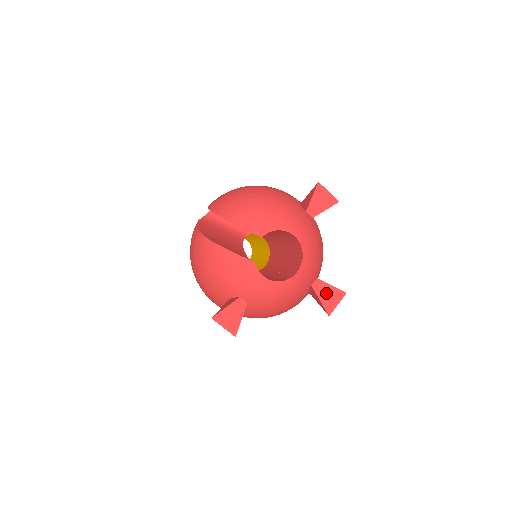
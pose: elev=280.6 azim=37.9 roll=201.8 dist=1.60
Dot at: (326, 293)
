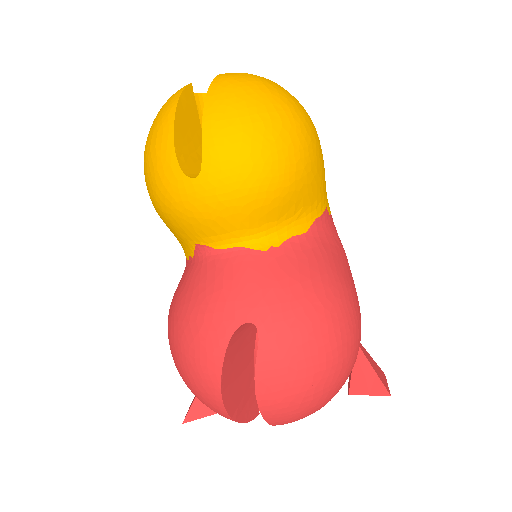
Dot at: occluded
